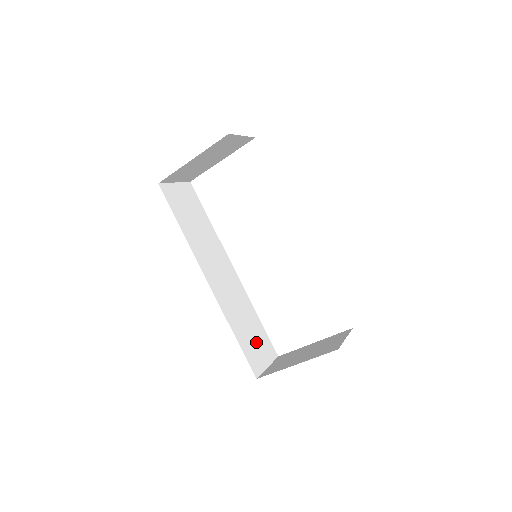
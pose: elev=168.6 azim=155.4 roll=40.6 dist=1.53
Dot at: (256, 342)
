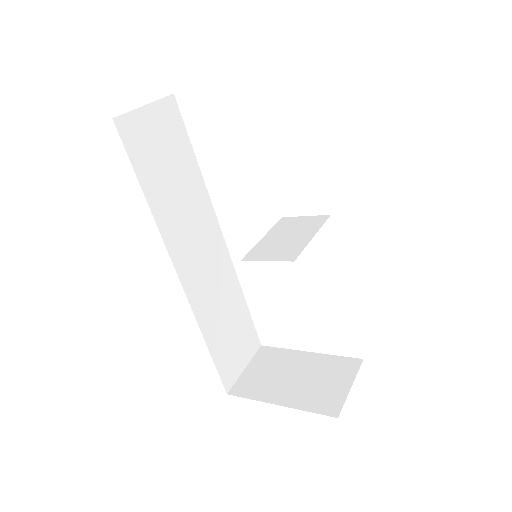
Dot at: (236, 340)
